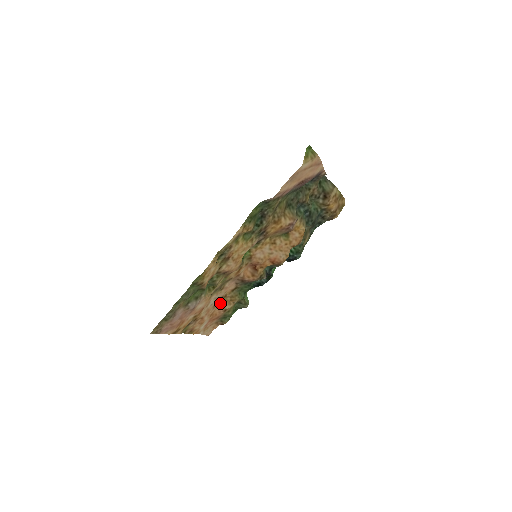
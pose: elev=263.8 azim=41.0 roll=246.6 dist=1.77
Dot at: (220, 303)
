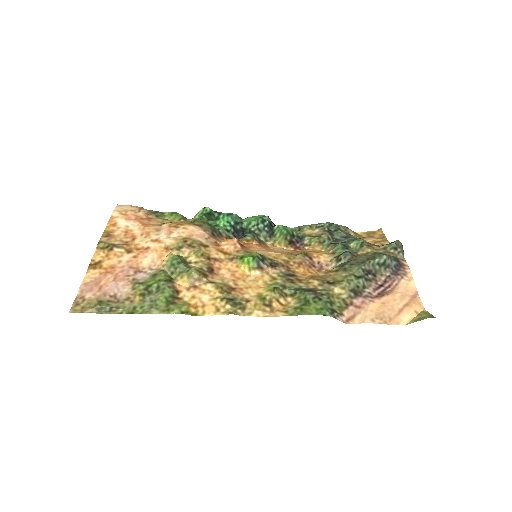
Dot at: (167, 223)
